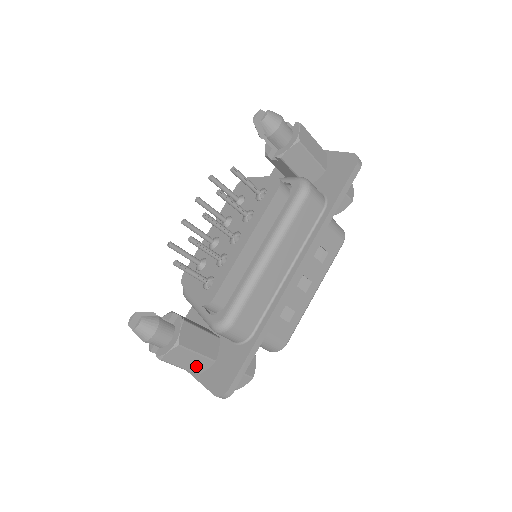
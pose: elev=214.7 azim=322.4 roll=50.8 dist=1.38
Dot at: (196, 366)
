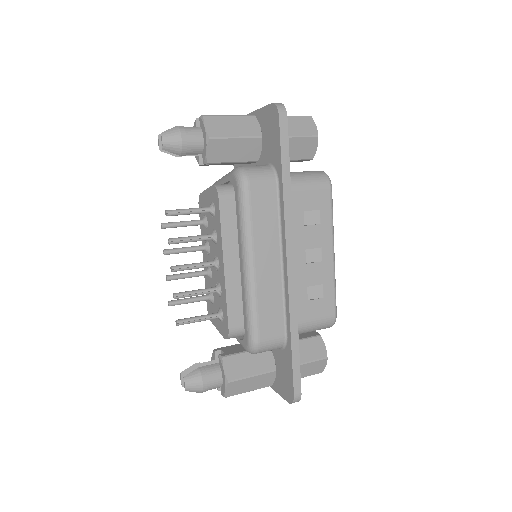
Dot at: (262, 383)
